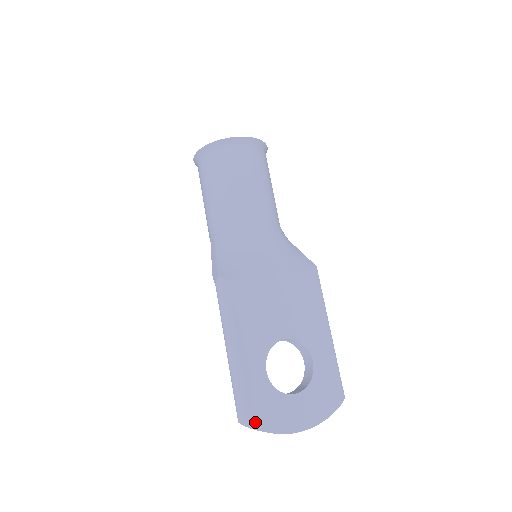
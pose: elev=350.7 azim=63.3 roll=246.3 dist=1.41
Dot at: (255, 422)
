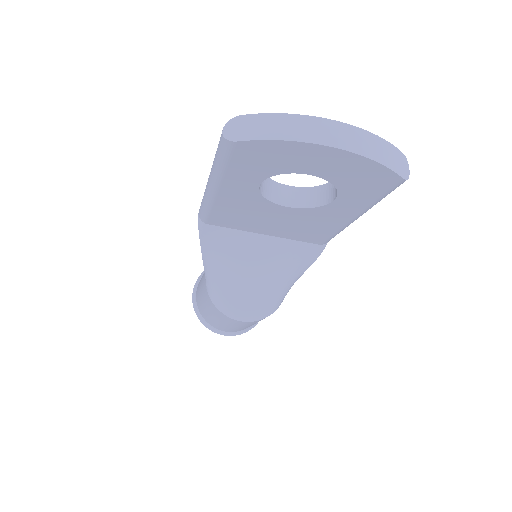
Dot at: occluded
